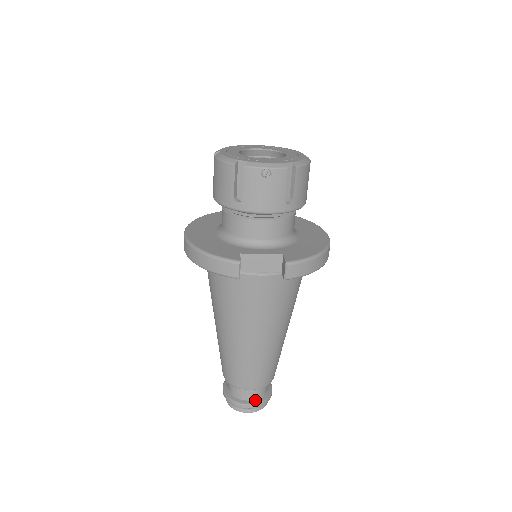
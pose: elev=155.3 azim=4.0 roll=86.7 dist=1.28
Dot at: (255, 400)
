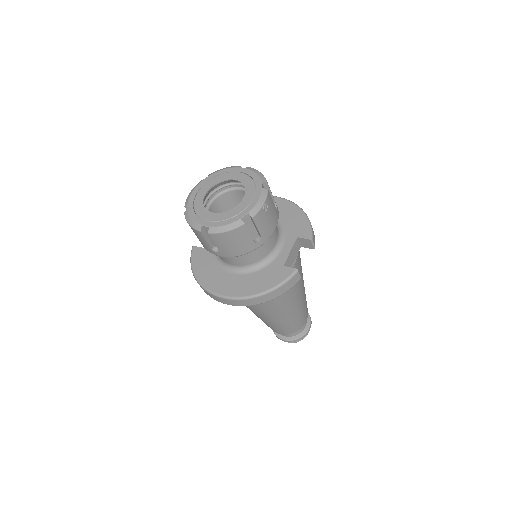
Dot at: (307, 322)
